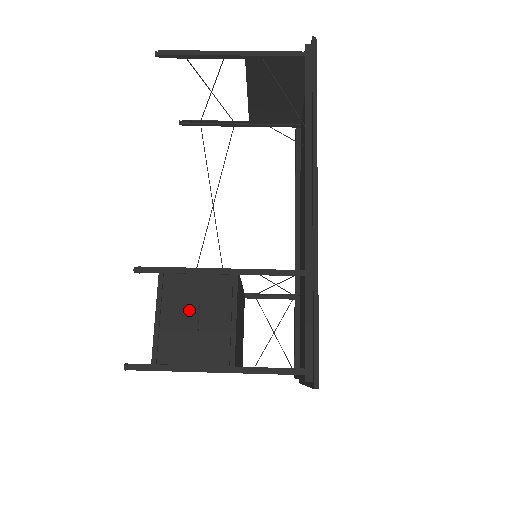
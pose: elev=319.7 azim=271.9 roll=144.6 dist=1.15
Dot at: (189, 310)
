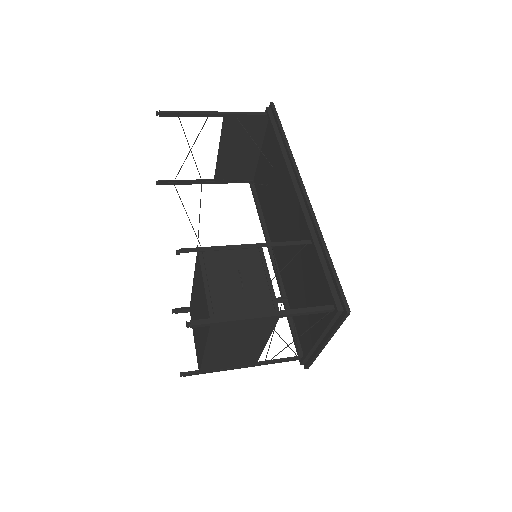
Dot at: (231, 275)
